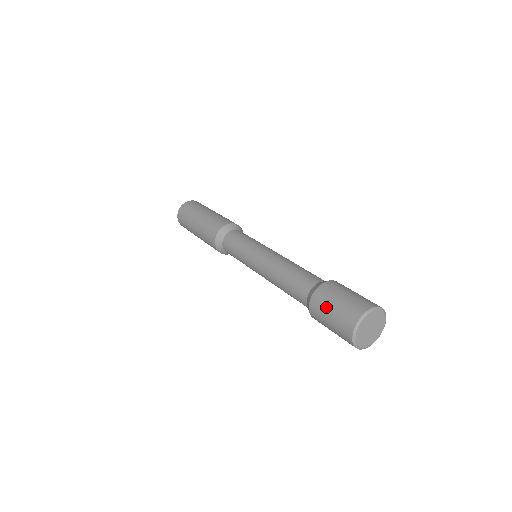
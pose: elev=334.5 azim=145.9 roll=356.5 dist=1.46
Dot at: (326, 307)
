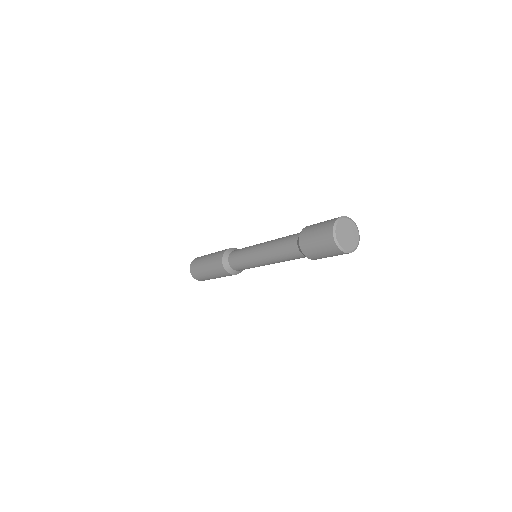
Dot at: (311, 245)
